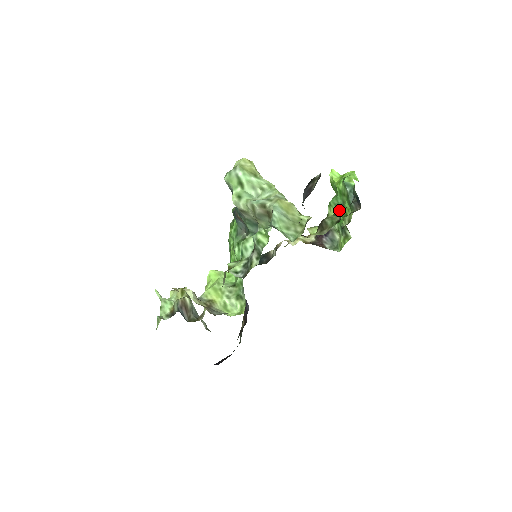
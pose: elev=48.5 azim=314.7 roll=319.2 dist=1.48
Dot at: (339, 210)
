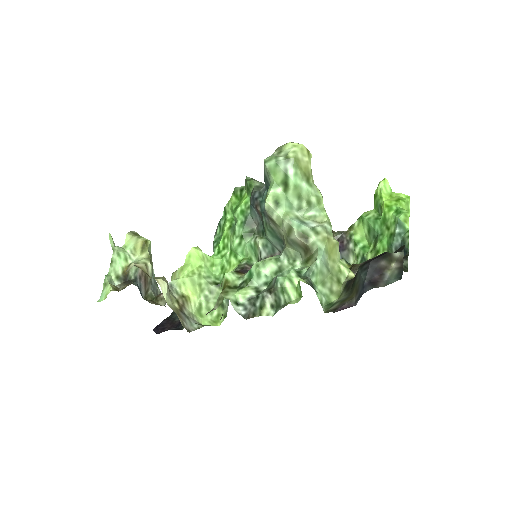
Dot at: (370, 234)
